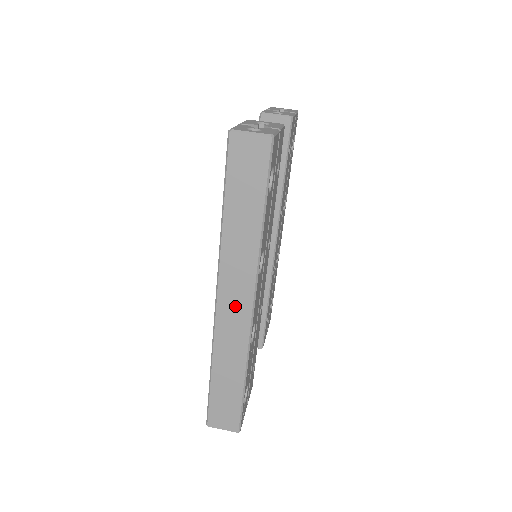
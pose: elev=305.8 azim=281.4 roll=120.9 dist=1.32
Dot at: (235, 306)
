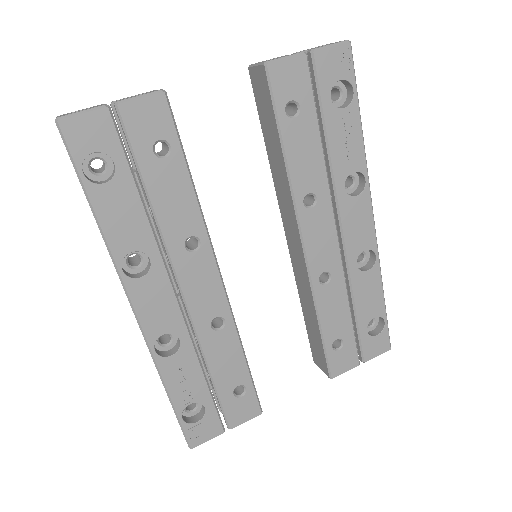
Dot at: occluded
